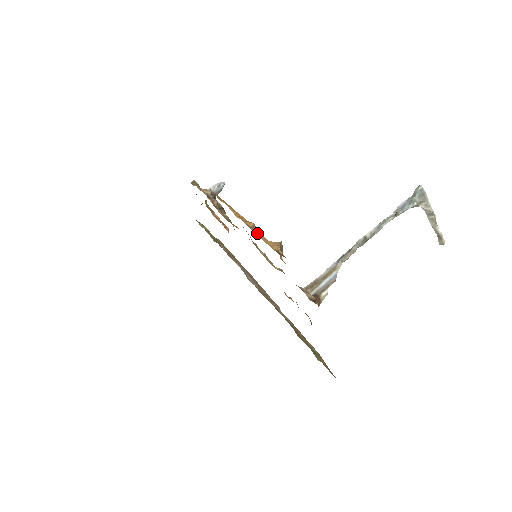
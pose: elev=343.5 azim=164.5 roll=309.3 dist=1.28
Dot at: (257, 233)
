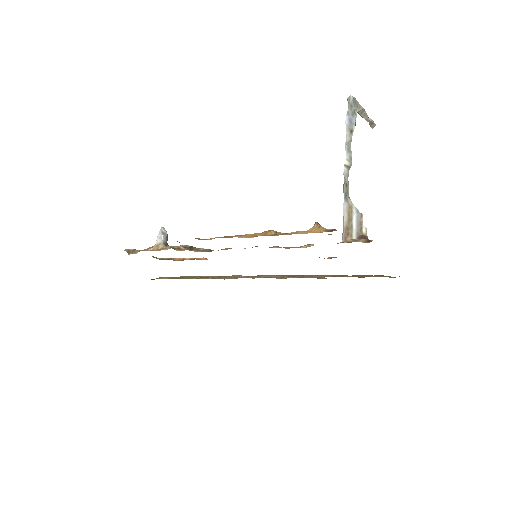
Dot at: (291, 233)
